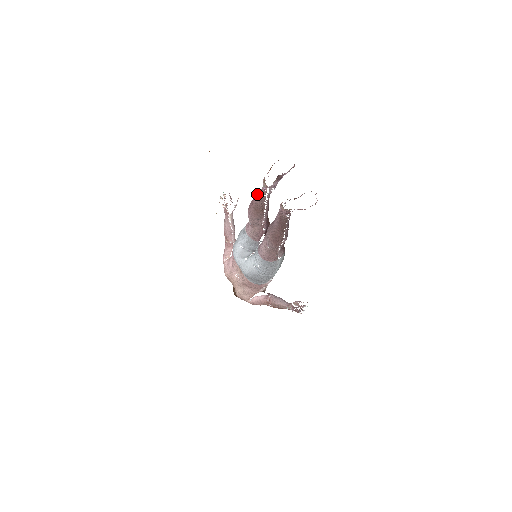
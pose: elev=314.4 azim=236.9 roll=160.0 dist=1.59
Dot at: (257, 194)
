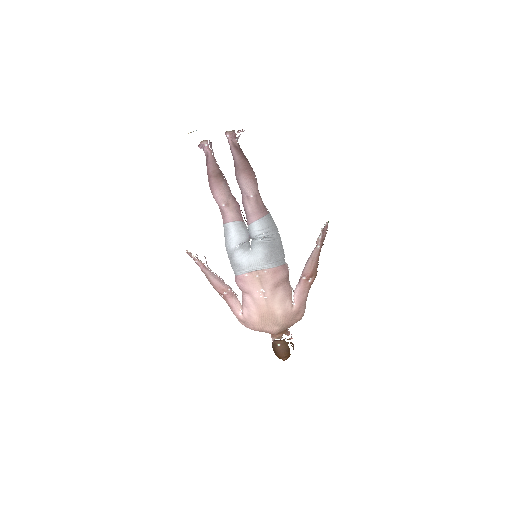
Dot at: (207, 164)
